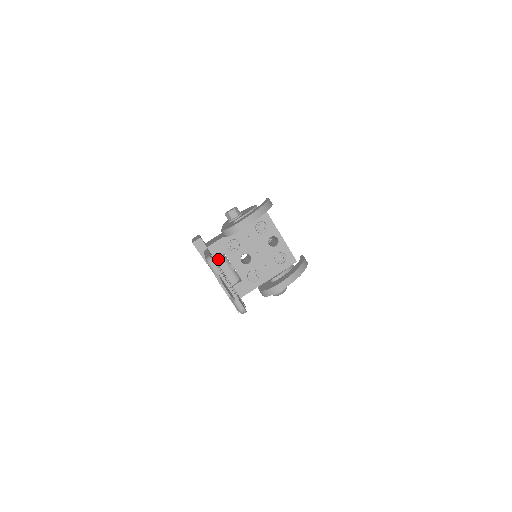
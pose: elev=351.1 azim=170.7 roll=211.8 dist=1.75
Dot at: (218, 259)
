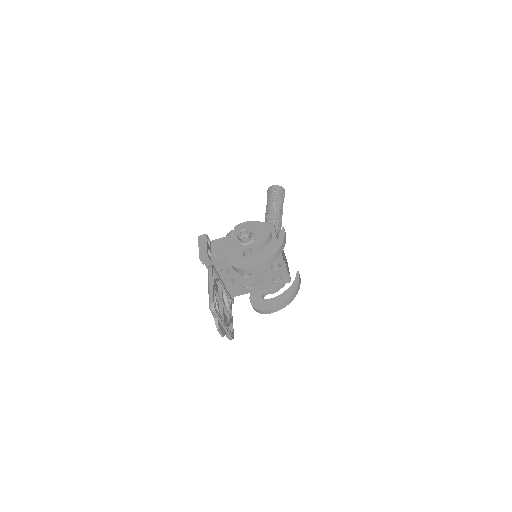
Dot at: (220, 271)
